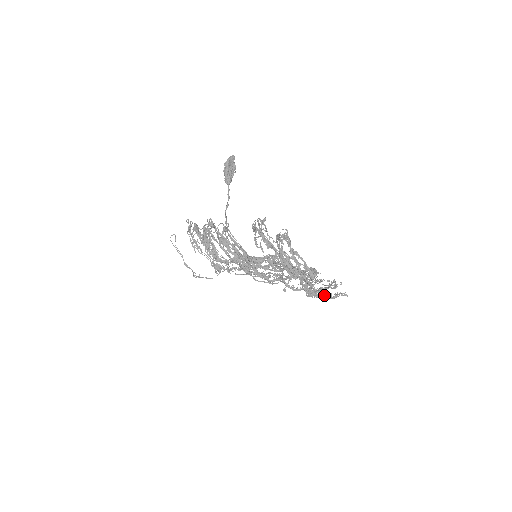
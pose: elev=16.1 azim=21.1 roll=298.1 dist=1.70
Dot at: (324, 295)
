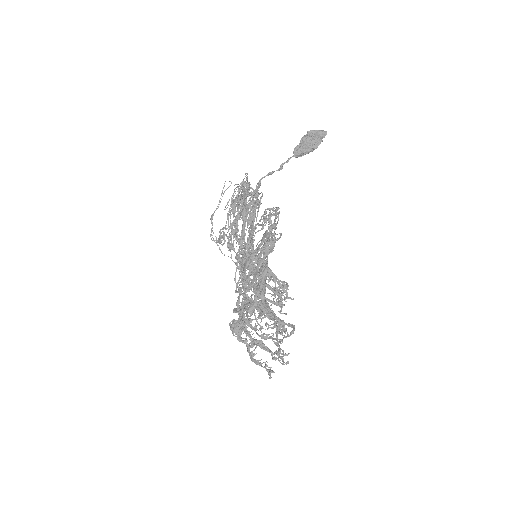
Dot at: (247, 346)
